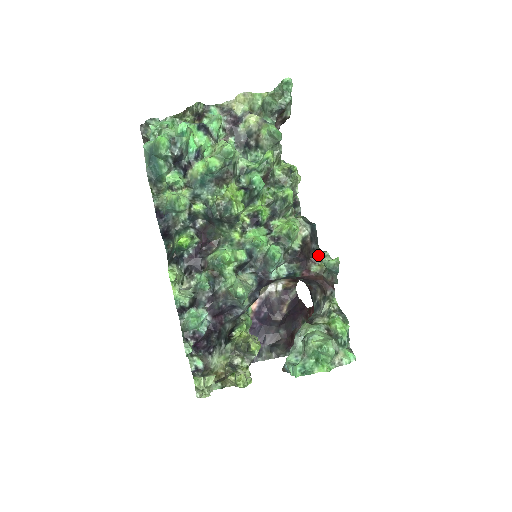
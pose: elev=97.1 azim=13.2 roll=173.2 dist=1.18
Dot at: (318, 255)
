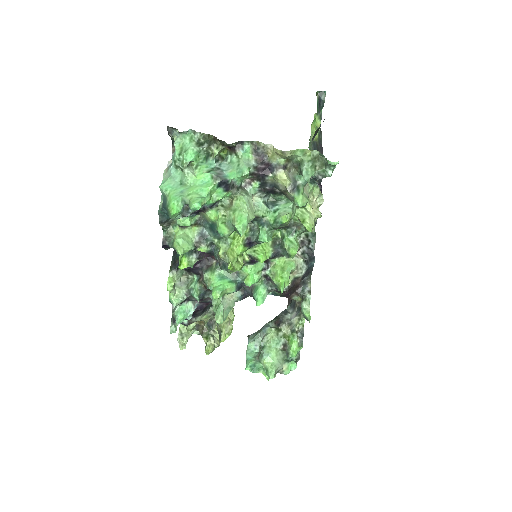
Dot at: (303, 291)
